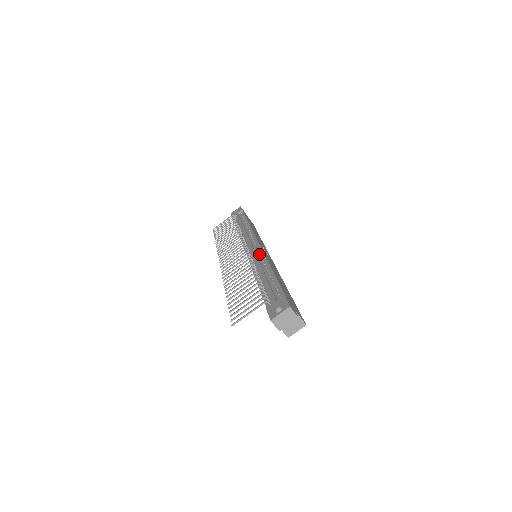
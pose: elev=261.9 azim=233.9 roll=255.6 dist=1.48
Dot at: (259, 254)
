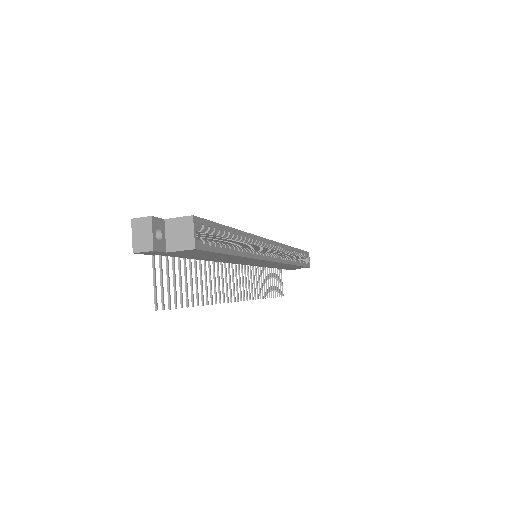
Dot at: occluded
